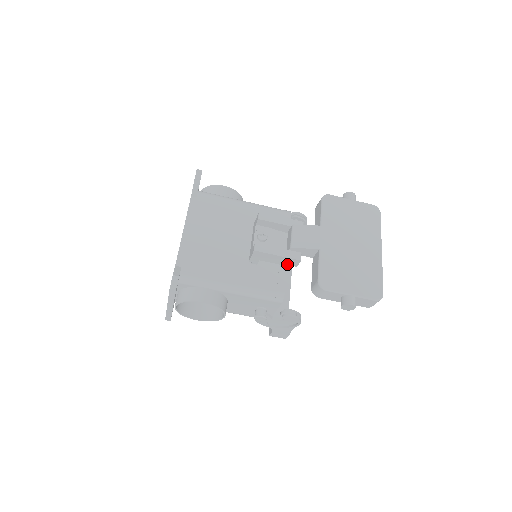
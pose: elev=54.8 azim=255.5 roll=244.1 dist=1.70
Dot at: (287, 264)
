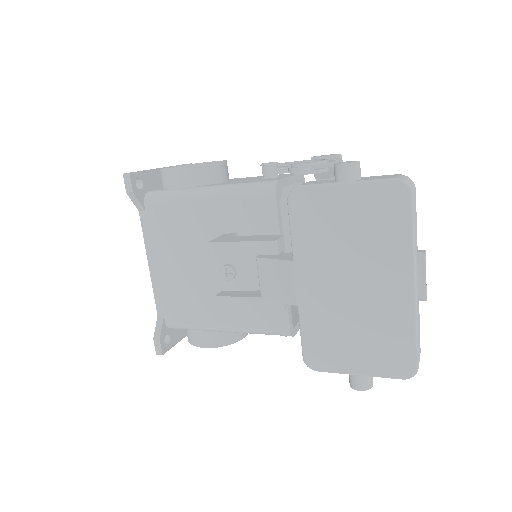
Dot at: occluded
